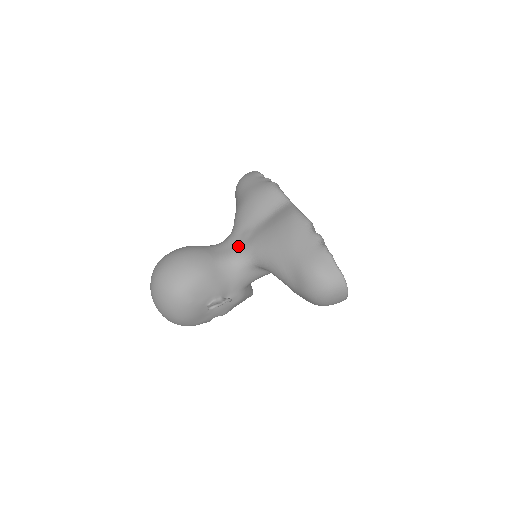
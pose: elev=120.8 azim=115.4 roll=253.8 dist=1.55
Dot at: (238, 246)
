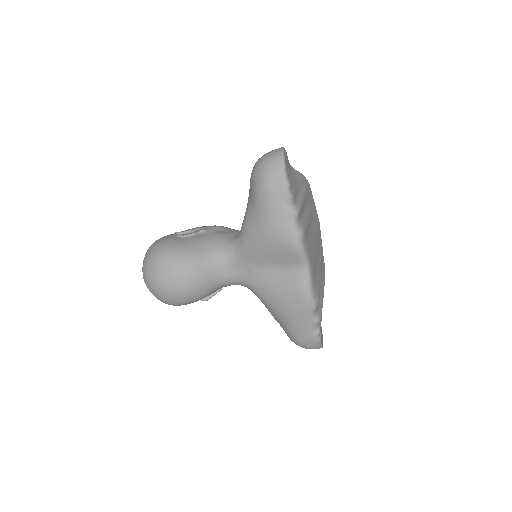
Dot at: (239, 274)
